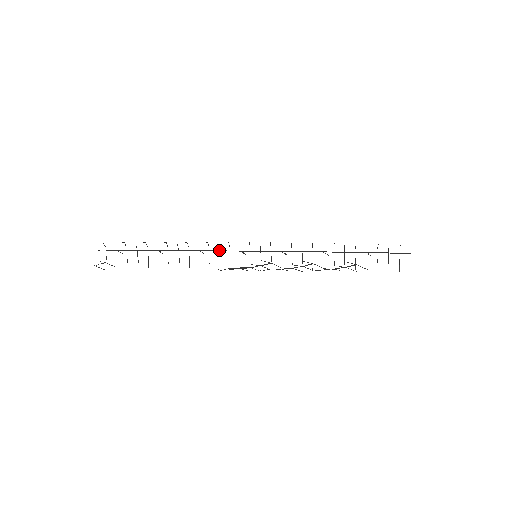
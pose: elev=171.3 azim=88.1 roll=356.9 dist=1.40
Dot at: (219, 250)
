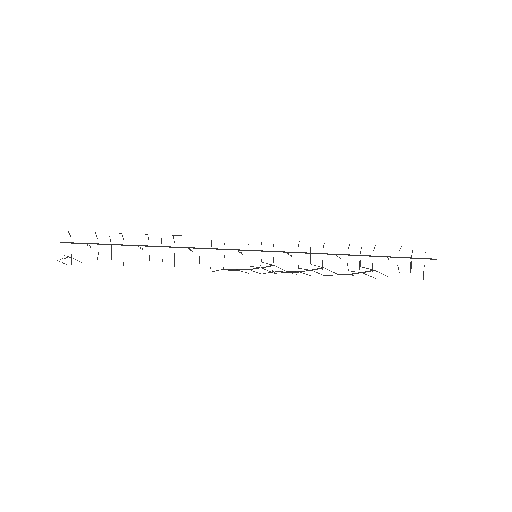
Dot at: (211, 248)
